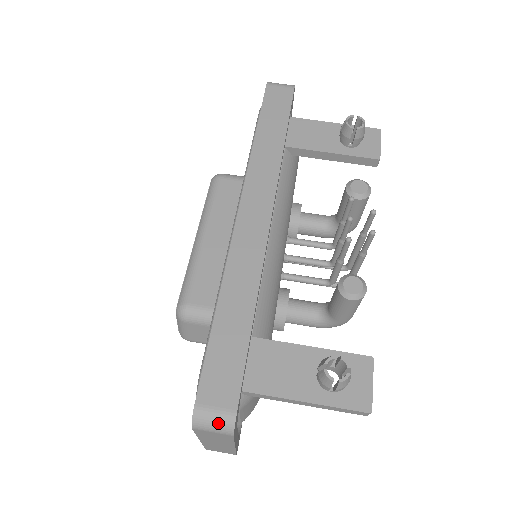
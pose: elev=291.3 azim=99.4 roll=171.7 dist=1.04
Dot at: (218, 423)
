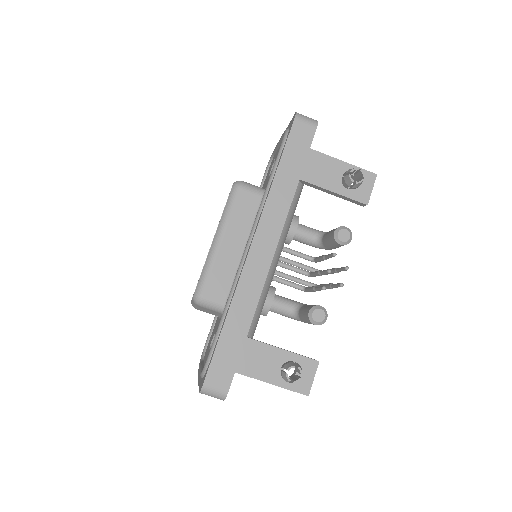
Dot at: (216, 395)
